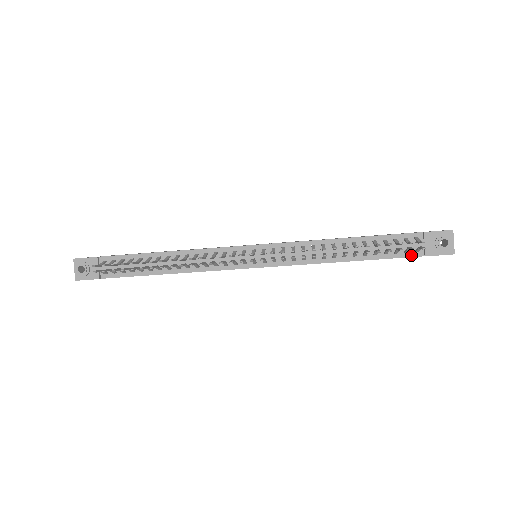
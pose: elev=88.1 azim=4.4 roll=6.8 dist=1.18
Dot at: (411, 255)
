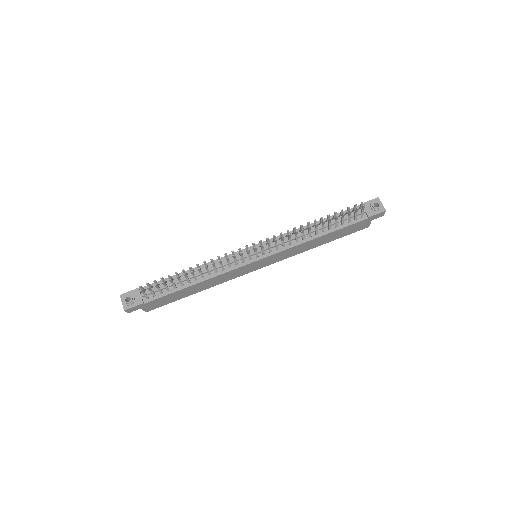
Dot at: (359, 220)
